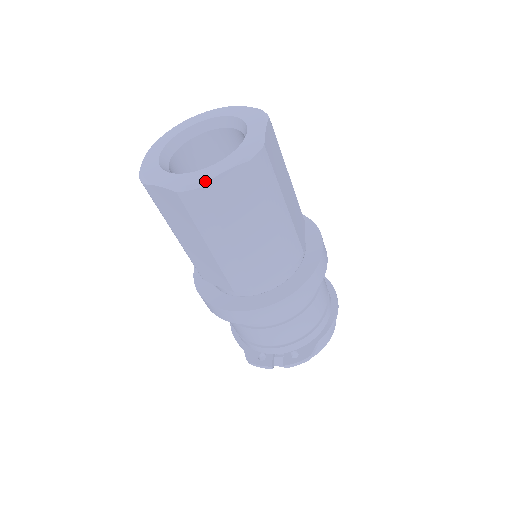
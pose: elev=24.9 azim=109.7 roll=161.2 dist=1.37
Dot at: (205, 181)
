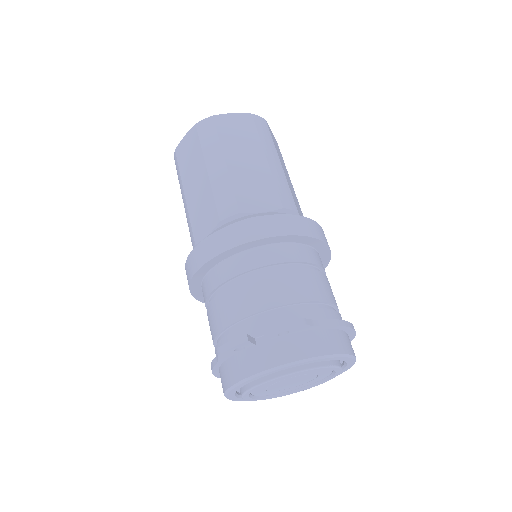
Dot at: (217, 115)
